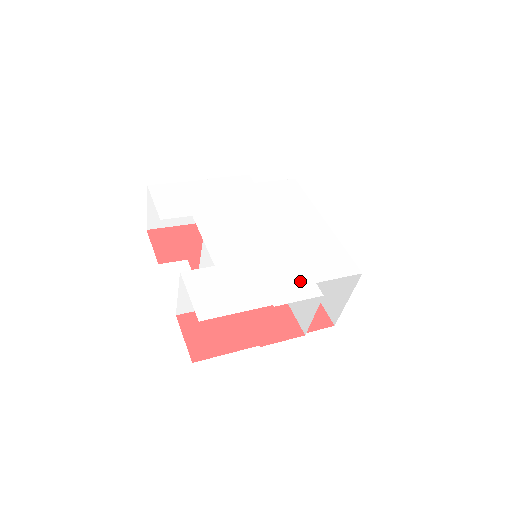
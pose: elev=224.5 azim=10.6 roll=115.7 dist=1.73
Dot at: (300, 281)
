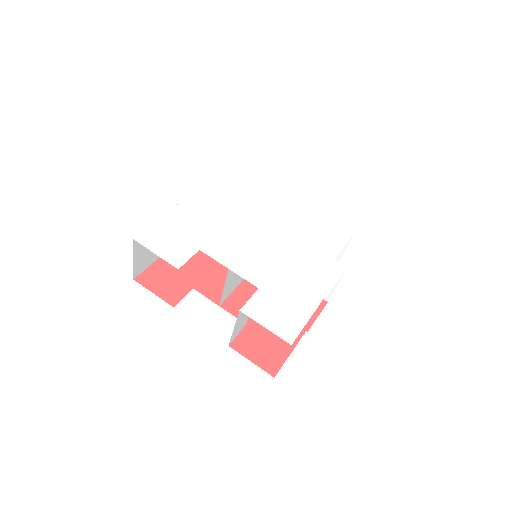
Dot at: (324, 264)
